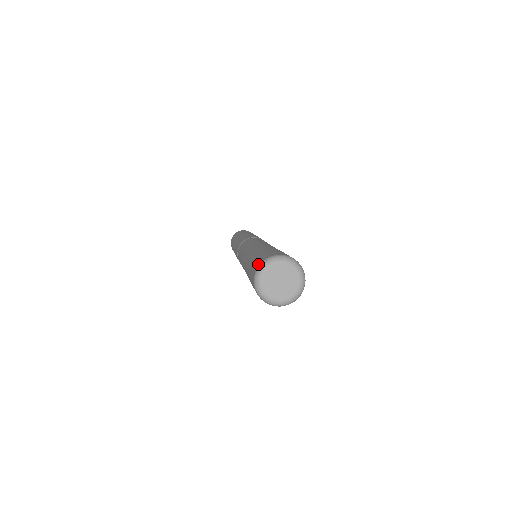
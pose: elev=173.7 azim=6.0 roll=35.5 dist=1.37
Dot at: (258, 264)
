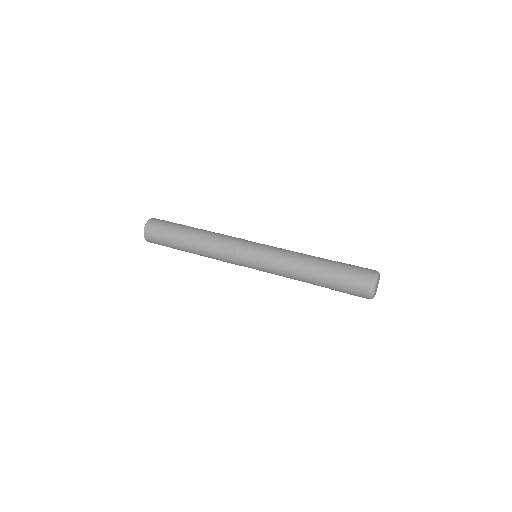
Dot at: (371, 277)
